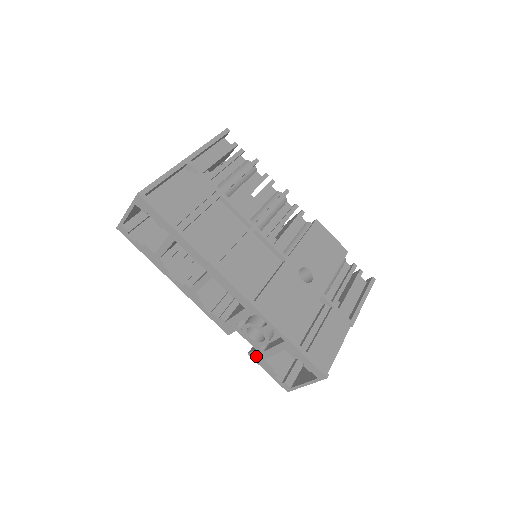
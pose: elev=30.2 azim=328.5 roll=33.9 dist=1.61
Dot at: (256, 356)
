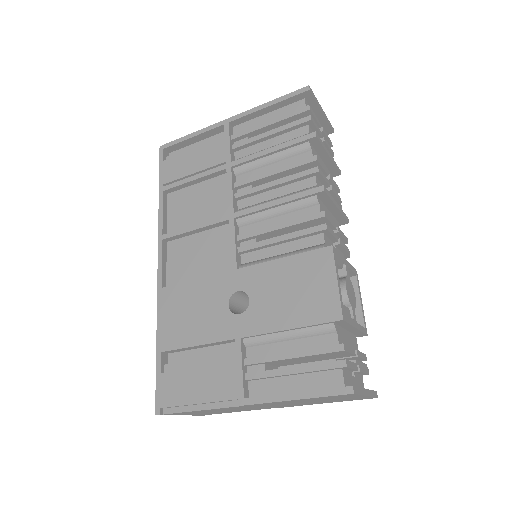
Dot at: occluded
